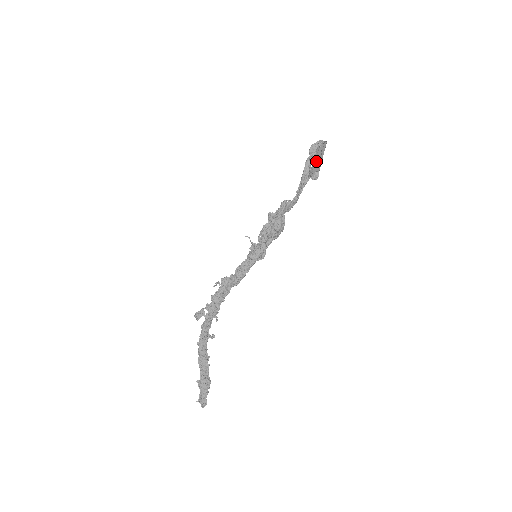
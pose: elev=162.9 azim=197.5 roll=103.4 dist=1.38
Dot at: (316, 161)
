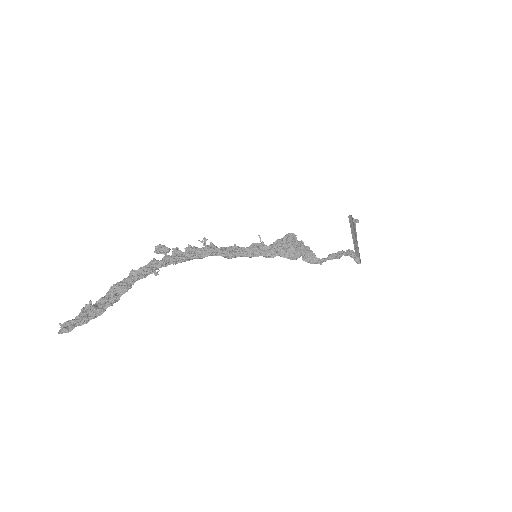
Dot at: (353, 238)
